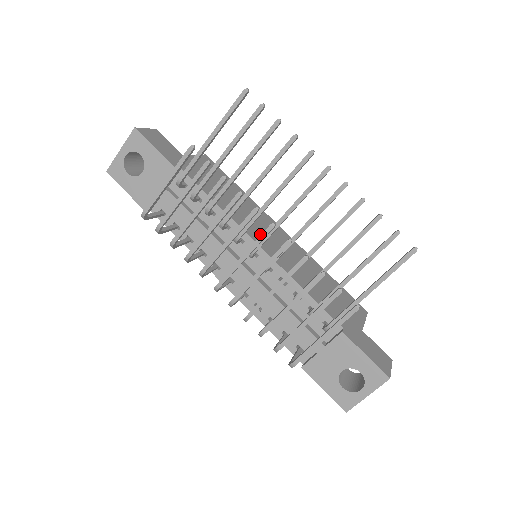
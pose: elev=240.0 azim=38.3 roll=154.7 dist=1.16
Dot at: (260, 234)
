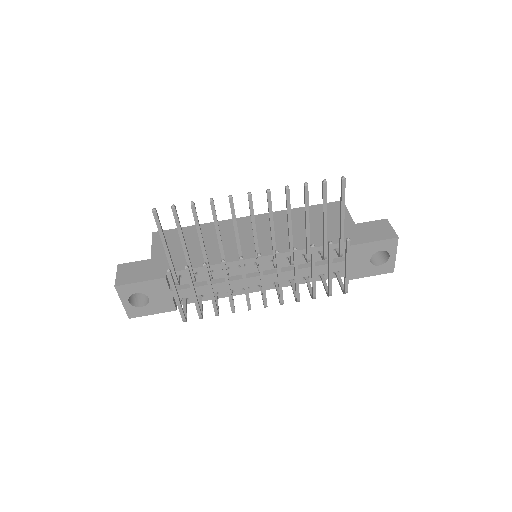
Dot at: (245, 246)
